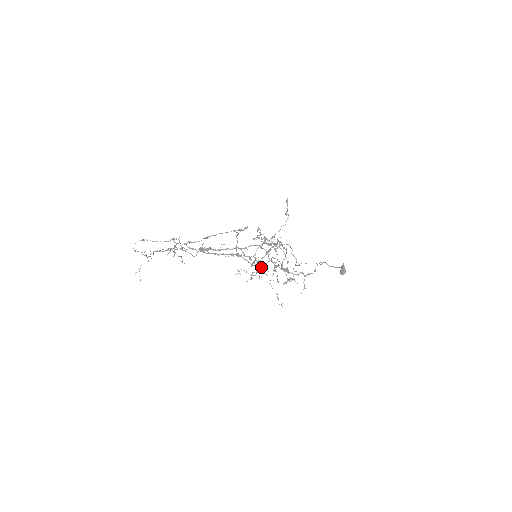
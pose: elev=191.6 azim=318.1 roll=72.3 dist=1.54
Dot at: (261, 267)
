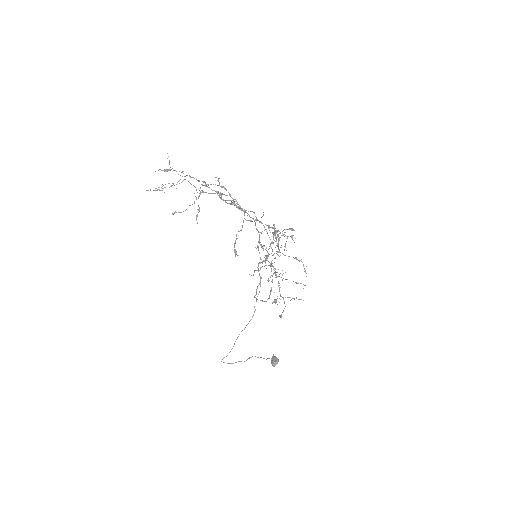
Dot at: (293, 235)
